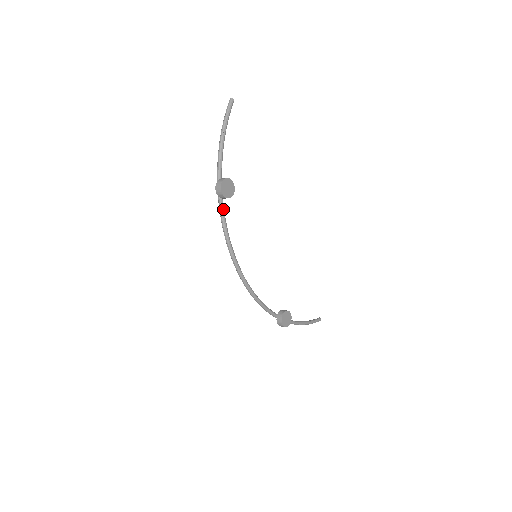
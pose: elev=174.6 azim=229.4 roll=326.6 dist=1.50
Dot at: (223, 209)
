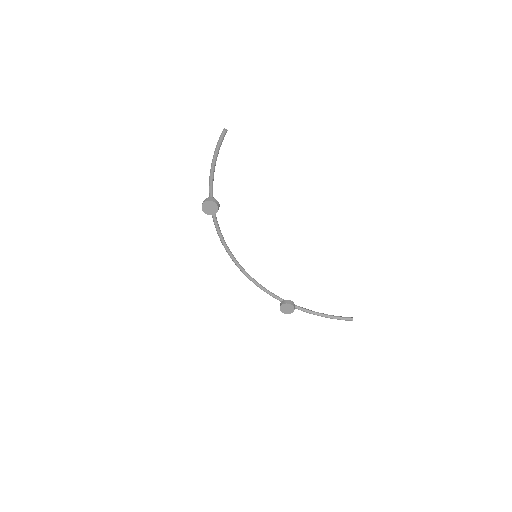
Dot at: (214, 219)
